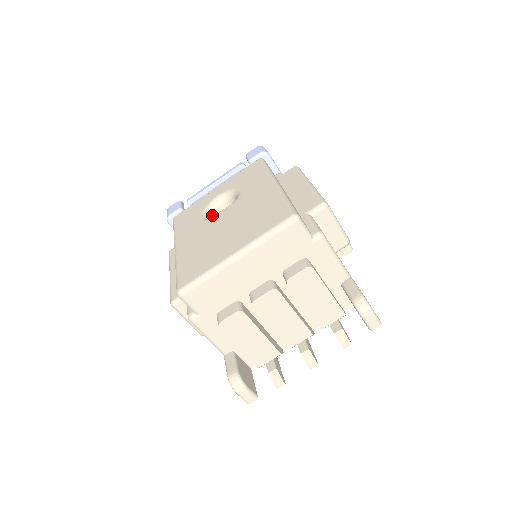
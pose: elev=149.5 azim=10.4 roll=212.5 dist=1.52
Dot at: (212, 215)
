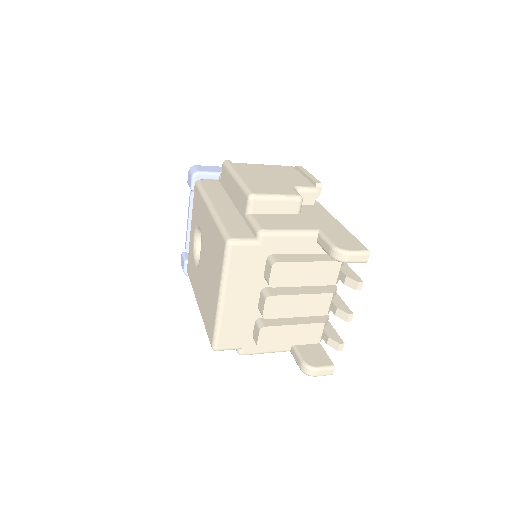
Dot at: occluded
